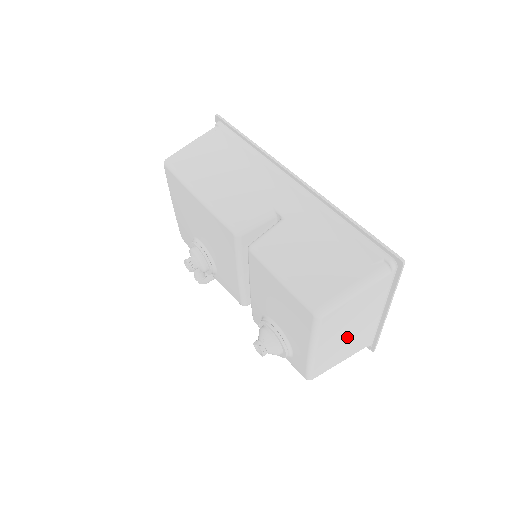
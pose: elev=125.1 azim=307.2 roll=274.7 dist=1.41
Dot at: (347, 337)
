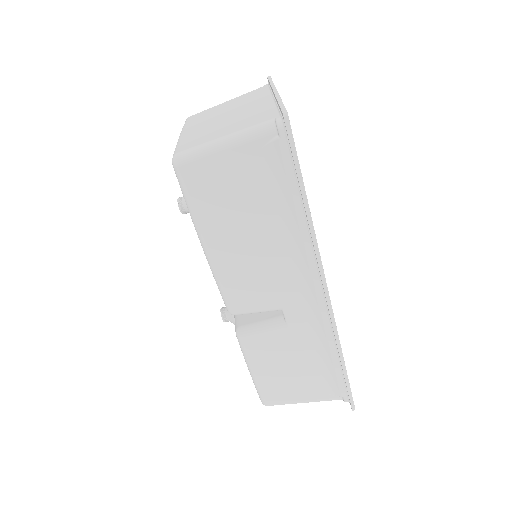
Dot at: occluded
